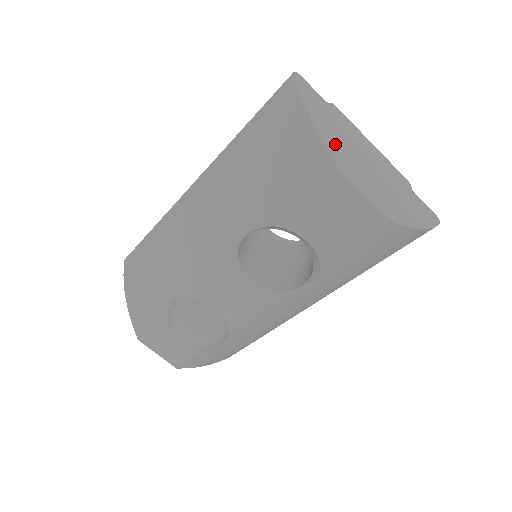
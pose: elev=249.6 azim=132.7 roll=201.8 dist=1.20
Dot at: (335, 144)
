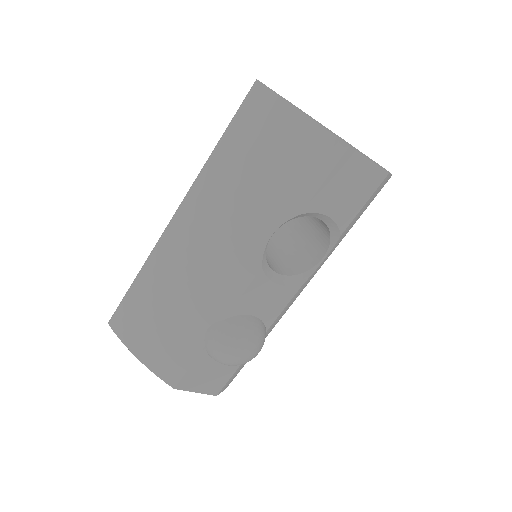
Dot at: occluded
